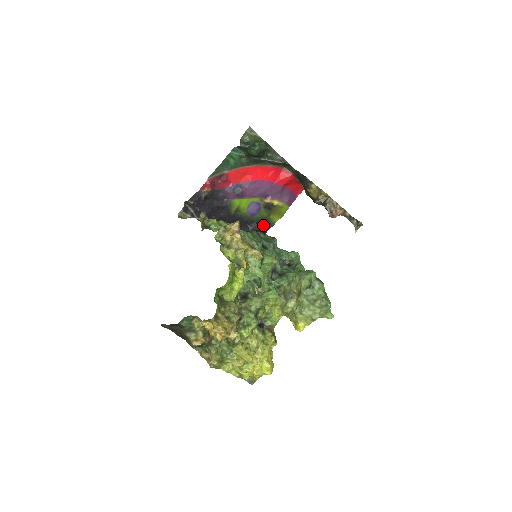
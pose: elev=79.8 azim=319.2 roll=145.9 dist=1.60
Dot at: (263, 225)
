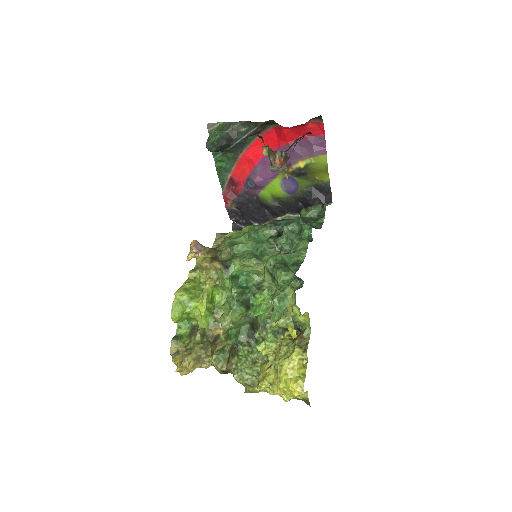
Dot at: (317, 193)
